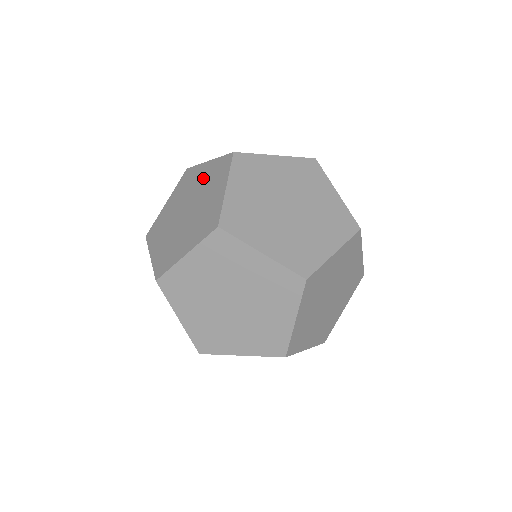
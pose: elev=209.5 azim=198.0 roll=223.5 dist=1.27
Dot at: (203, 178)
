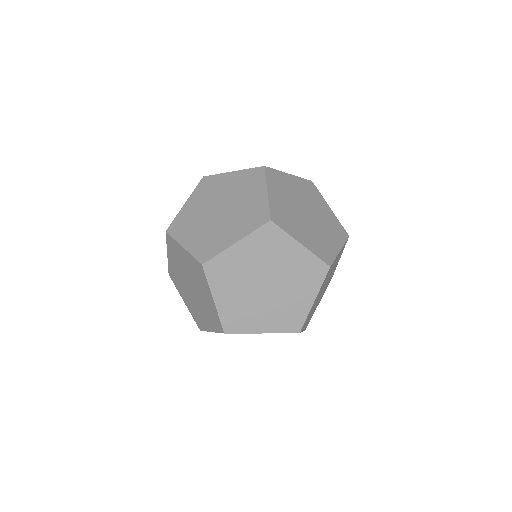
Dot at: occluded
